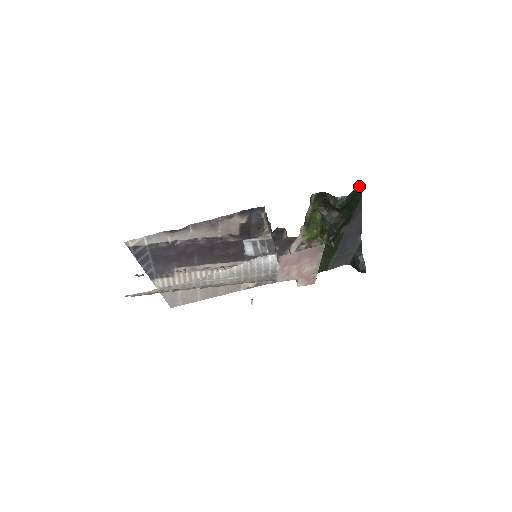
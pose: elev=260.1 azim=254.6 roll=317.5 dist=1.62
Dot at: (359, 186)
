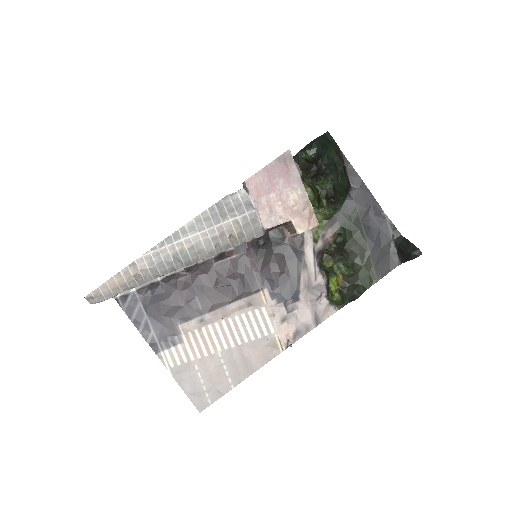
Dot at: (327, 135)
